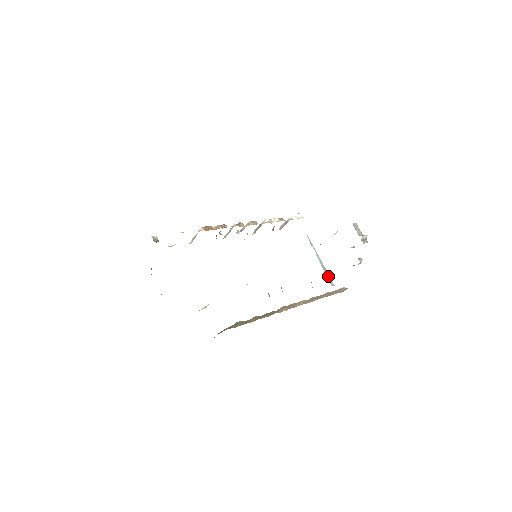
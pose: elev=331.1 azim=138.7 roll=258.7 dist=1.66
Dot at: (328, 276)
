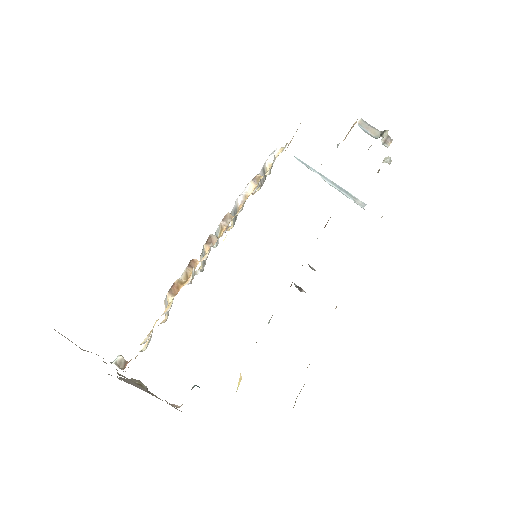
Dot at: (352, 197)
